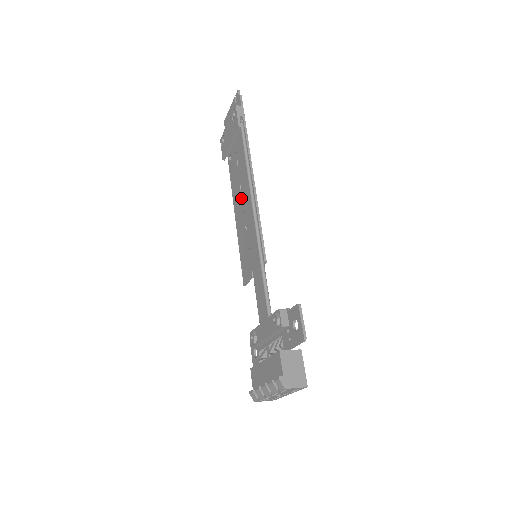
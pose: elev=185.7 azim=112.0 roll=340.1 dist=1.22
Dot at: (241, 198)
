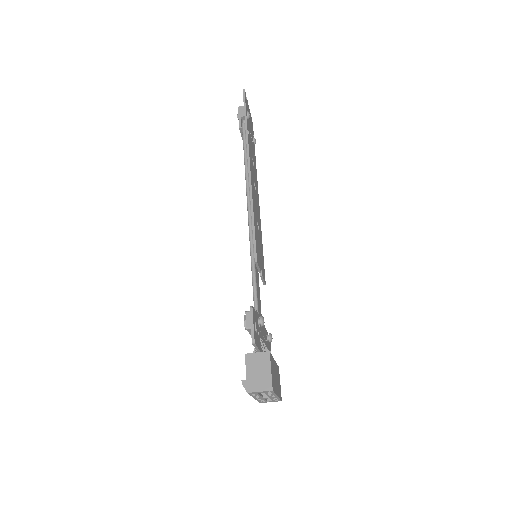
Dot at: occluded
